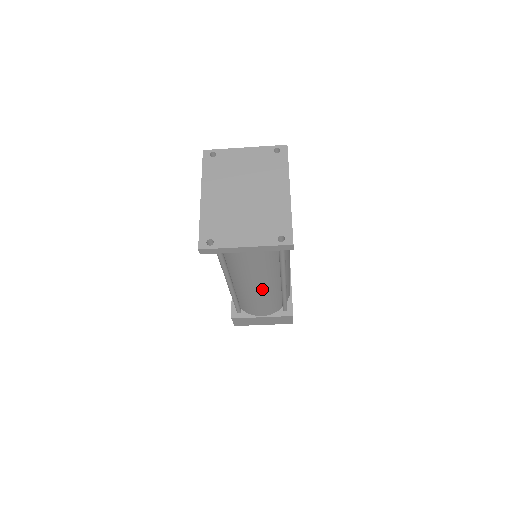
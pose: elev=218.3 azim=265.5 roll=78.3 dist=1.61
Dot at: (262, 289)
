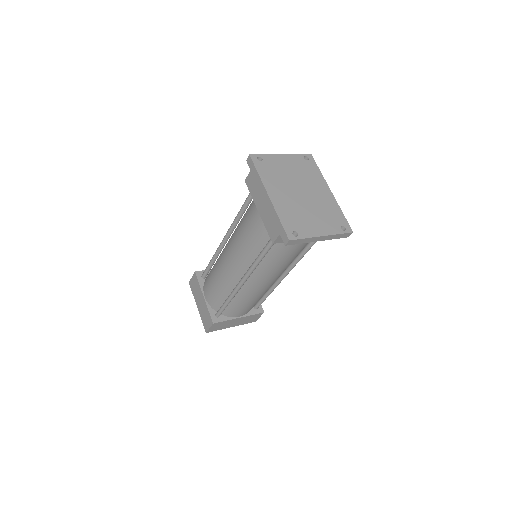
Dot at: (268, 285)
